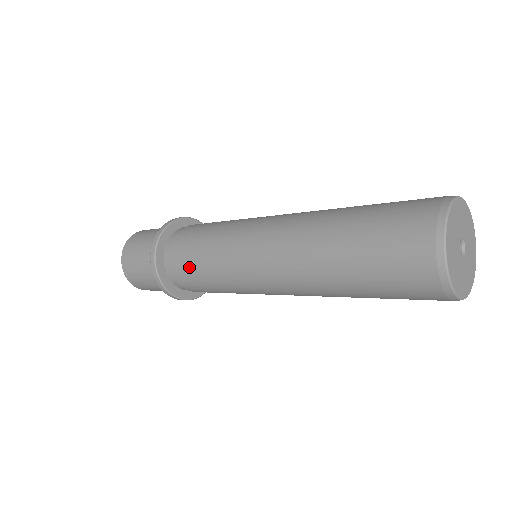
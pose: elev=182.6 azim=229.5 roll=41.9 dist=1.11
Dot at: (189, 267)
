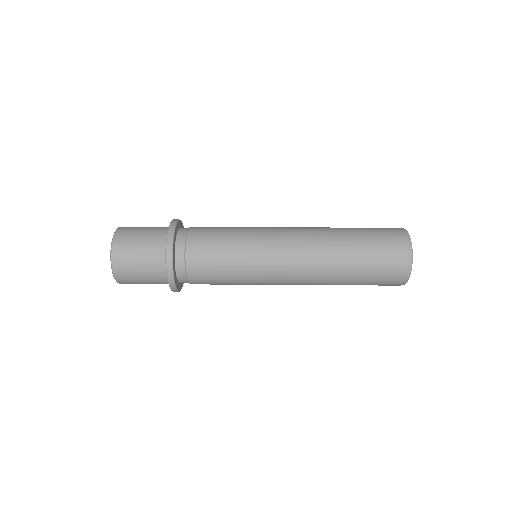
Dot at: (209, 243)
